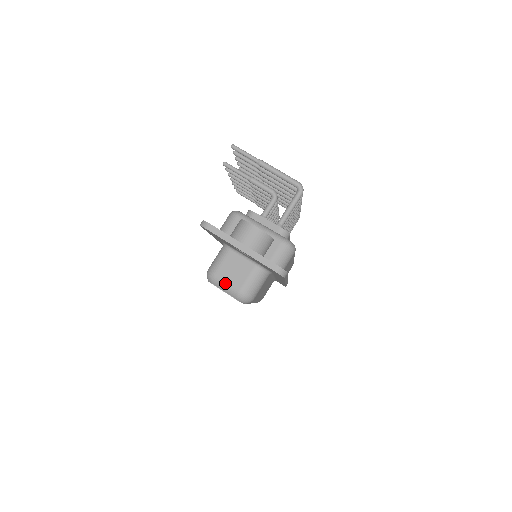
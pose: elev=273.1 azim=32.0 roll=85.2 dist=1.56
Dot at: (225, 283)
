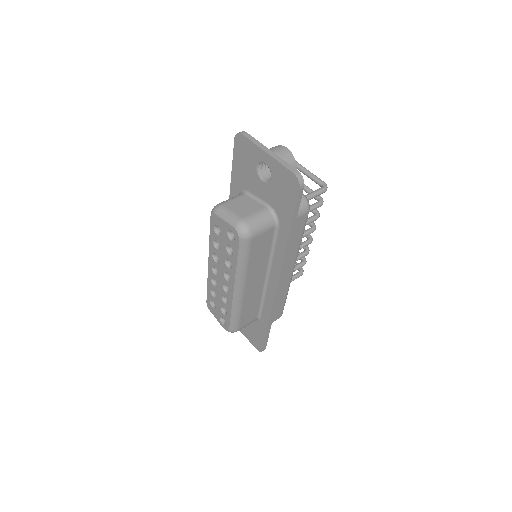
Dot at: (230, 212)
